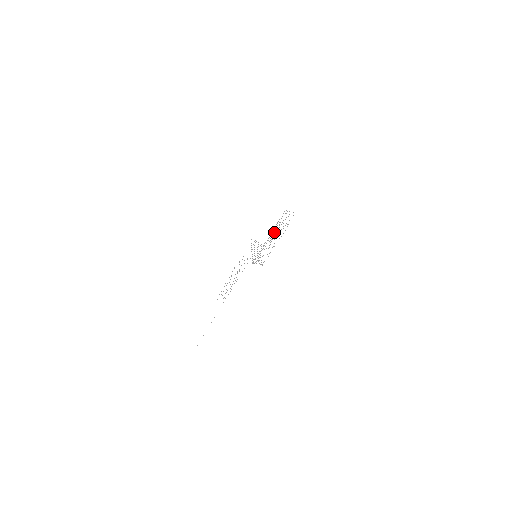
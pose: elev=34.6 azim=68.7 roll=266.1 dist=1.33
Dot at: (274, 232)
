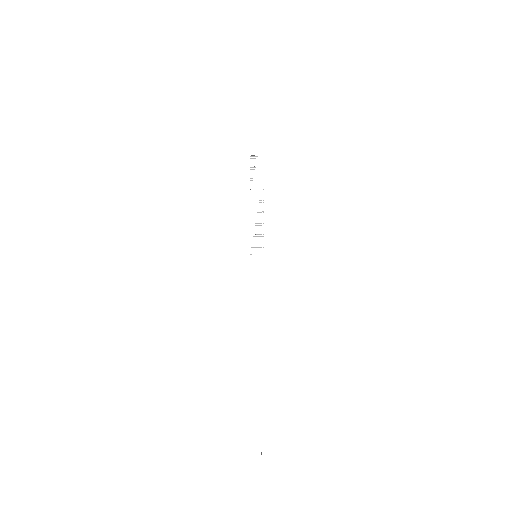
Dot at: occluded
